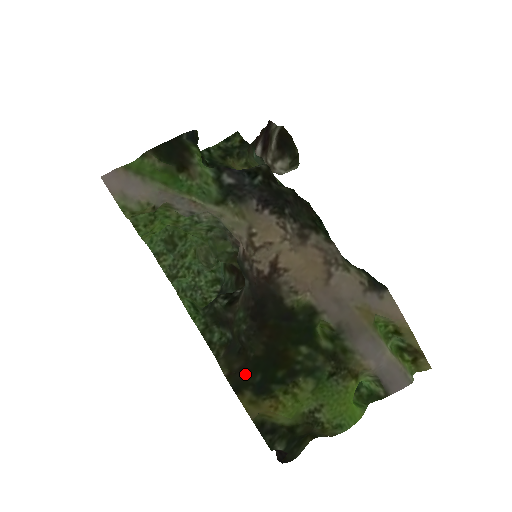
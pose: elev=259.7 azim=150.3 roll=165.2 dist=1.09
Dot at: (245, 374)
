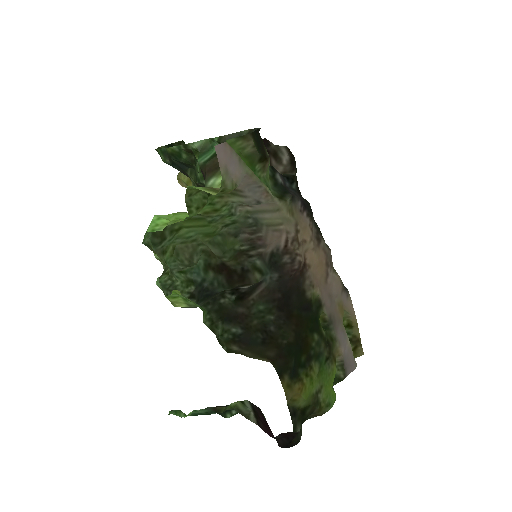
Dot at: (284, 359)
